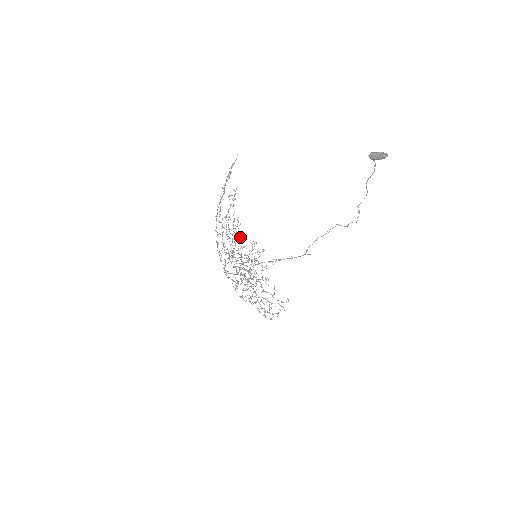
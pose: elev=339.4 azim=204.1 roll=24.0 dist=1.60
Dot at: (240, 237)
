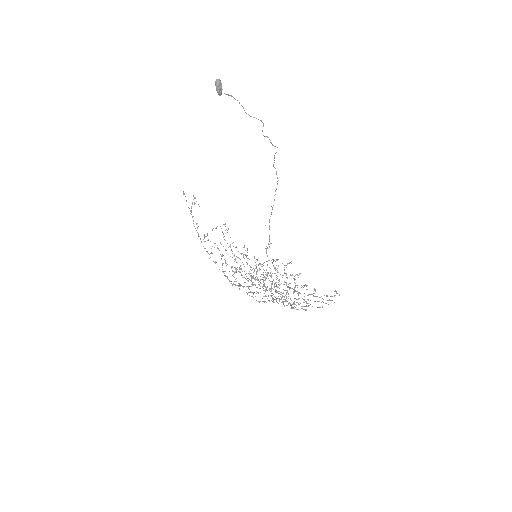
Dot at: occluded
